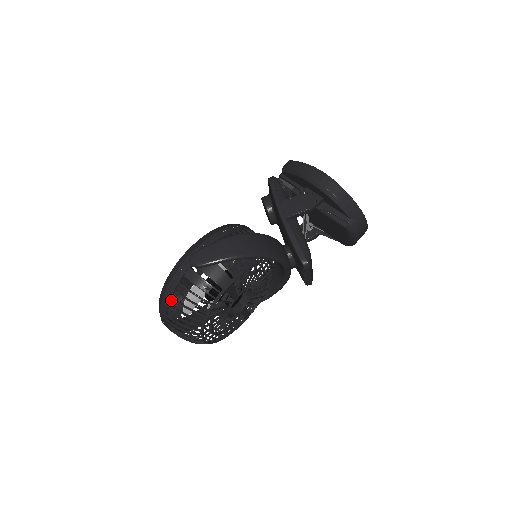
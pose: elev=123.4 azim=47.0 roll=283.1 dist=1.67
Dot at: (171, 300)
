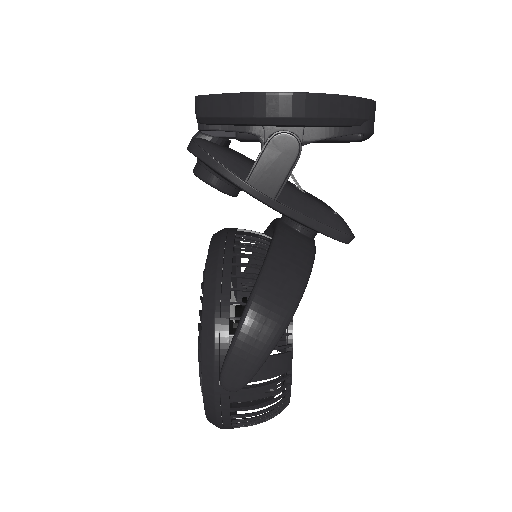
Dot at: occluded
